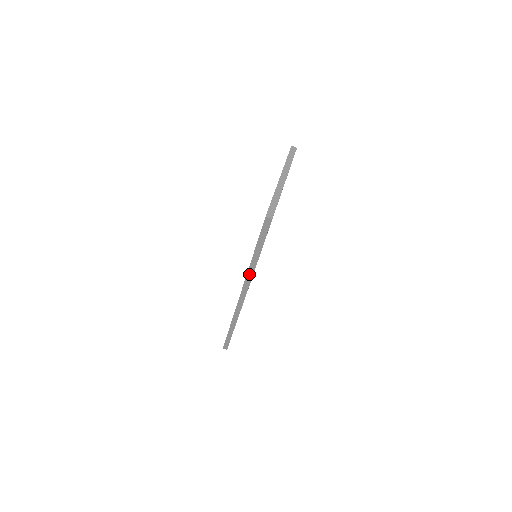
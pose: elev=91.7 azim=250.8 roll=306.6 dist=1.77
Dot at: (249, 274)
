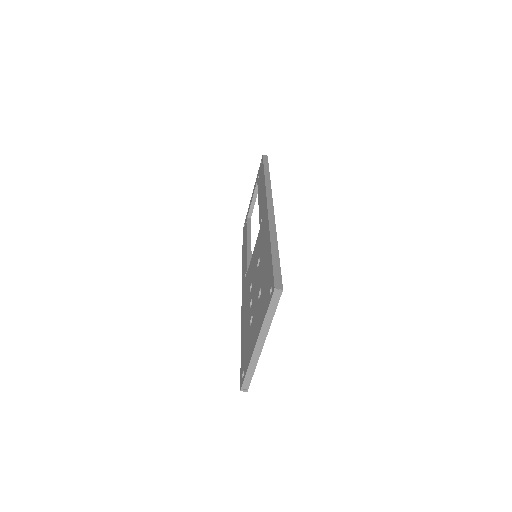
Dot at: occluded
